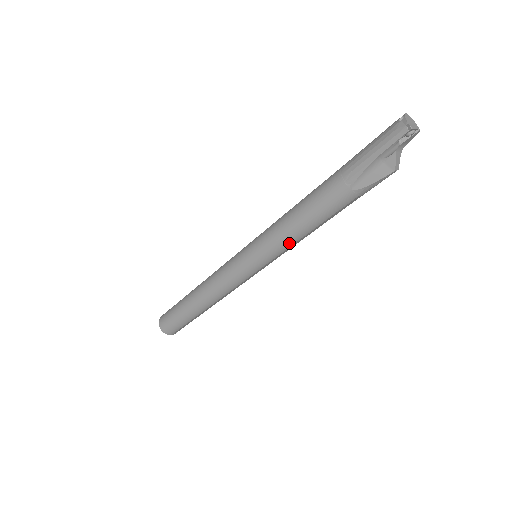
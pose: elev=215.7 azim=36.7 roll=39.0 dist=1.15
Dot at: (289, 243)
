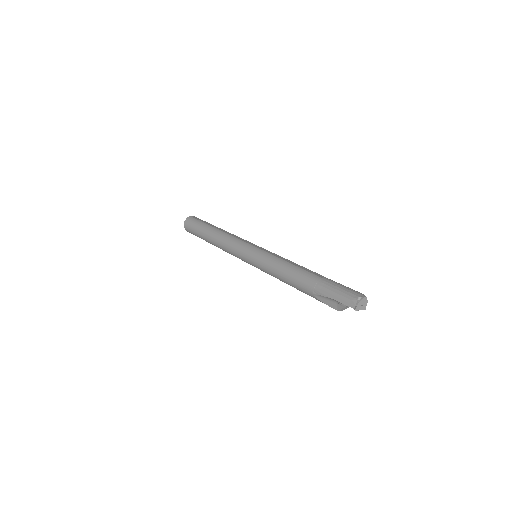
Dot at: (272, 275)
